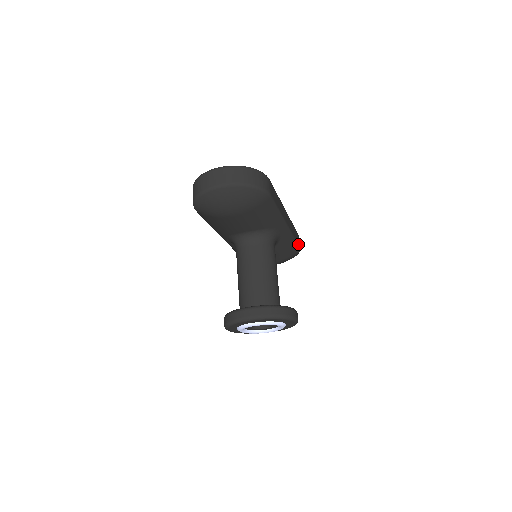
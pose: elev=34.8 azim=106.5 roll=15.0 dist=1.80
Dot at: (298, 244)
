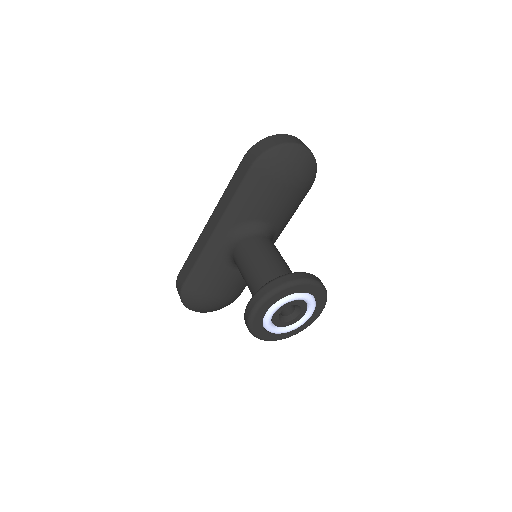
Dot at: occluded
